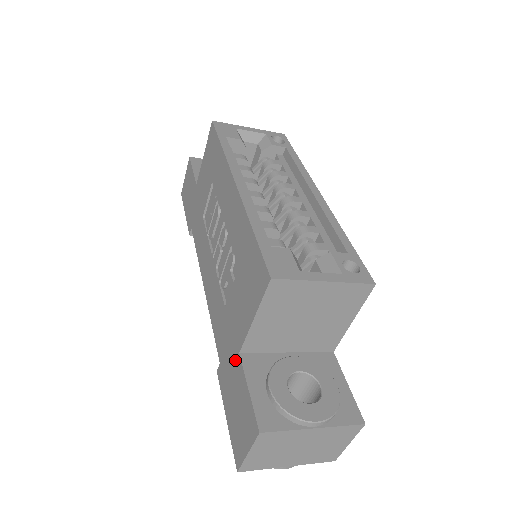
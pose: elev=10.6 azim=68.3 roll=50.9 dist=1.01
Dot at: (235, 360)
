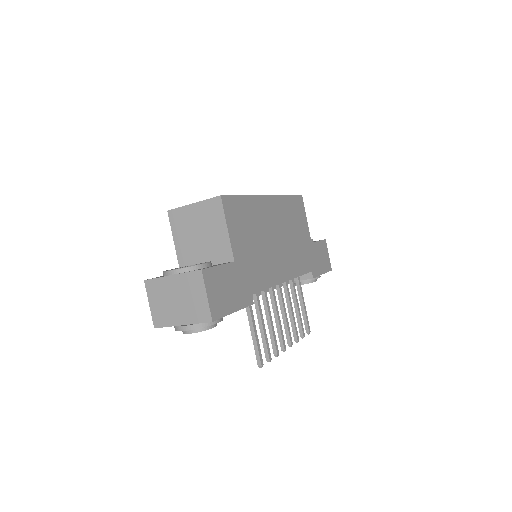
Dot at: occluded
